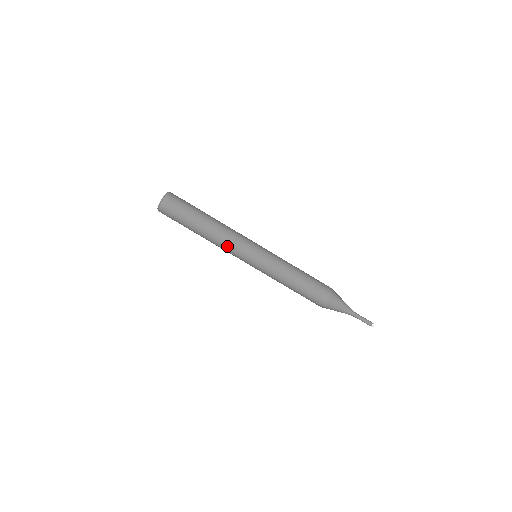
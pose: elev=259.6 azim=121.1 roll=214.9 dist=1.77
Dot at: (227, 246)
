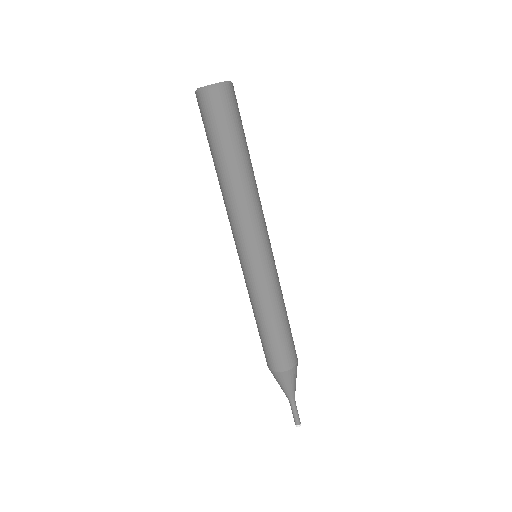
Dot at: (248, 216)
